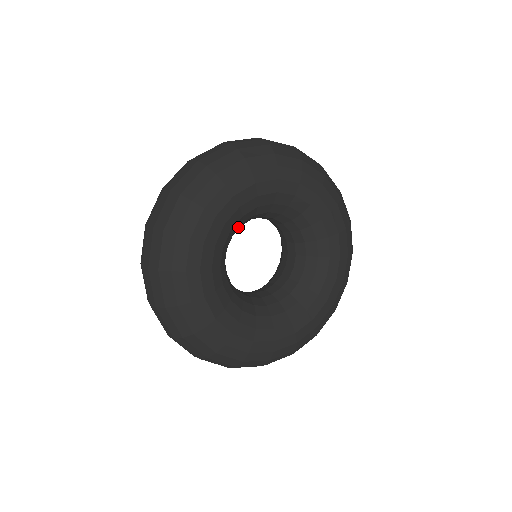
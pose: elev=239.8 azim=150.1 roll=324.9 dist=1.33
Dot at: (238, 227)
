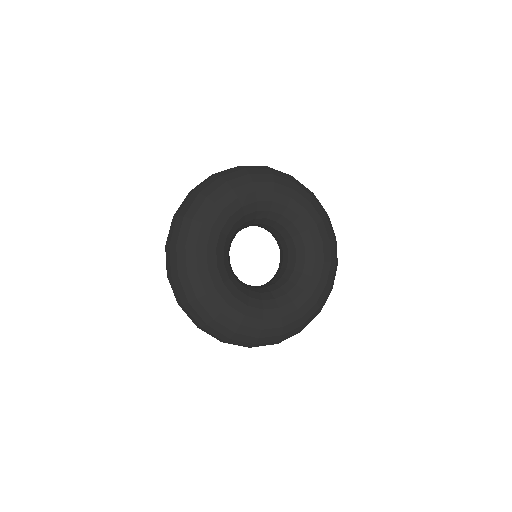
Dot at: (228, 245)
